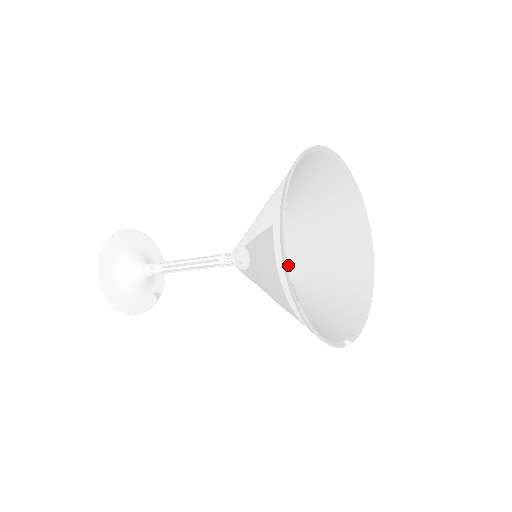
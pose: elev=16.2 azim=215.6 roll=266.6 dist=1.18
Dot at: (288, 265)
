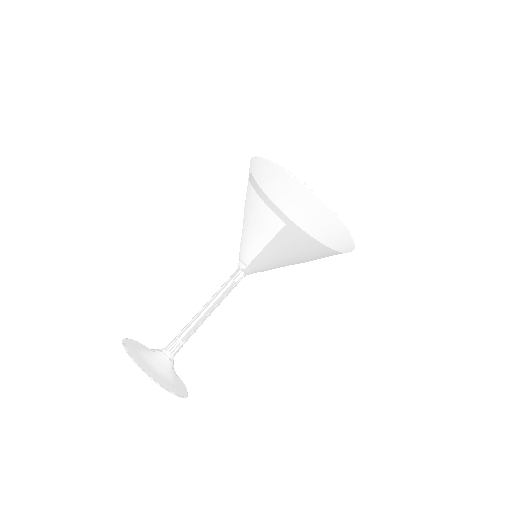
Dot at: occluded
